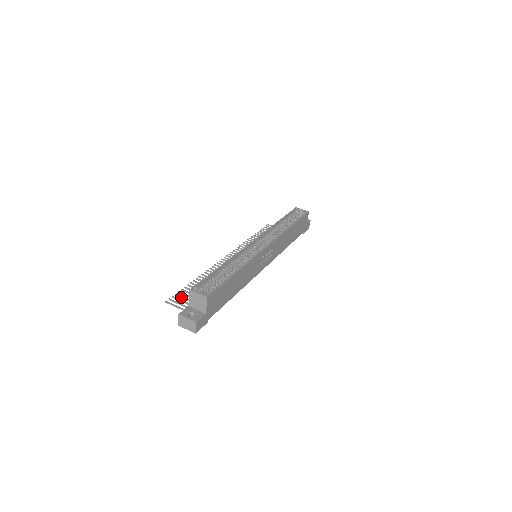
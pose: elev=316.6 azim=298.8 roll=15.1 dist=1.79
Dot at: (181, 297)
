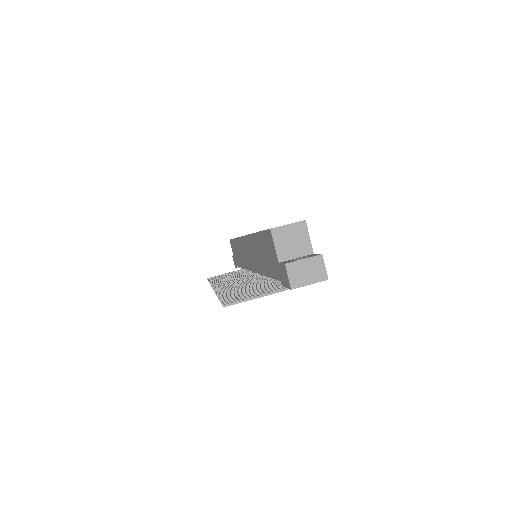
Dot at: (234, 299)
